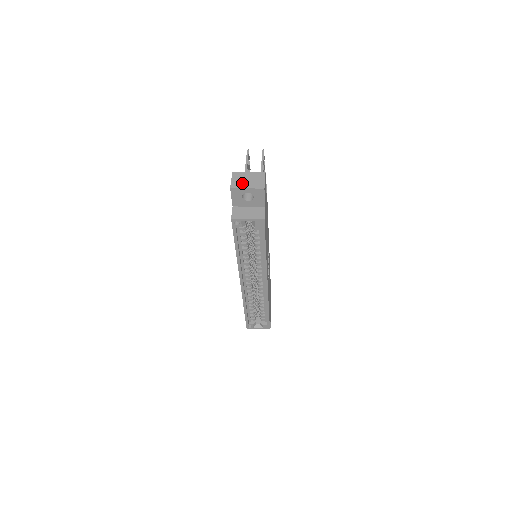
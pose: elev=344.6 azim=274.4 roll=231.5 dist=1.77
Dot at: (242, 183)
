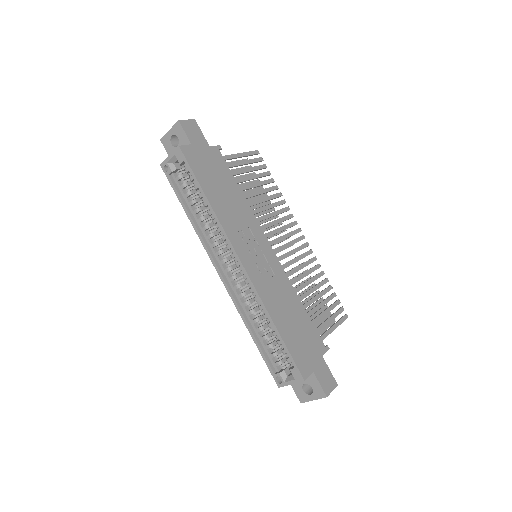
Dot at: occluded
